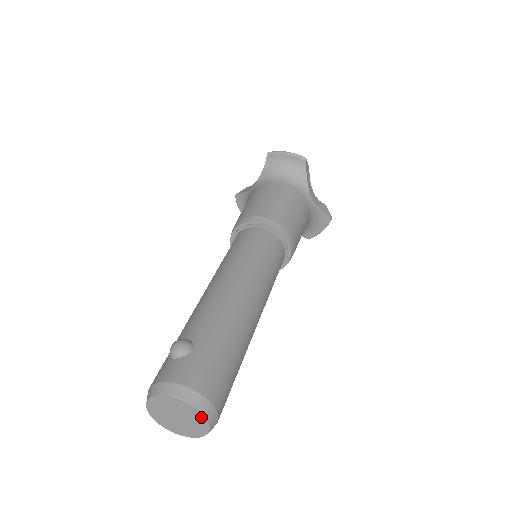
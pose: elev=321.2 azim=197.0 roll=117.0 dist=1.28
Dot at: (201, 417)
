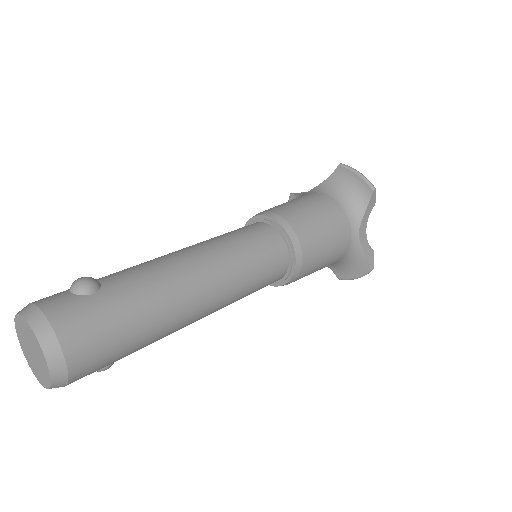
Dot at: (46, 365)
